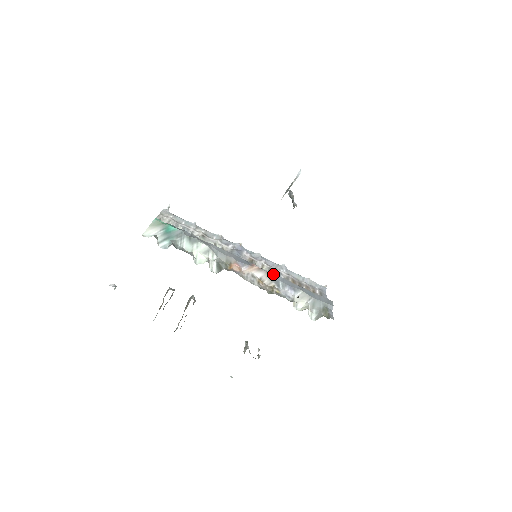
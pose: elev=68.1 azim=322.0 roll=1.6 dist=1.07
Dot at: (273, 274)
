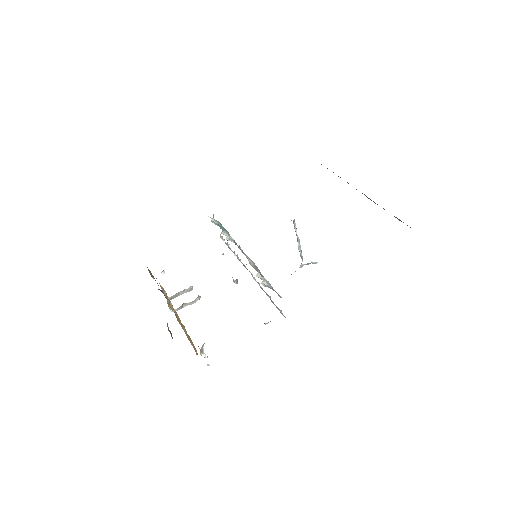
Dot at: occluded
